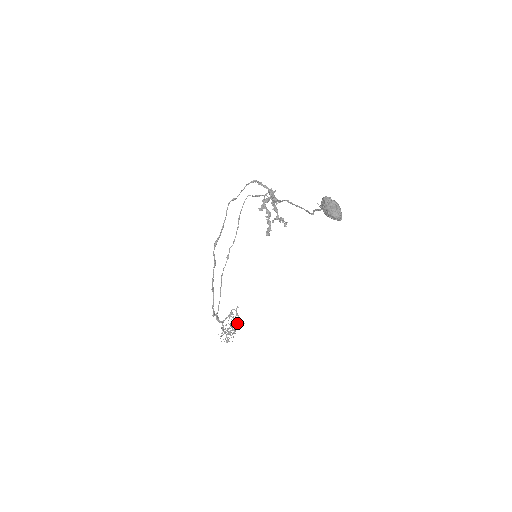
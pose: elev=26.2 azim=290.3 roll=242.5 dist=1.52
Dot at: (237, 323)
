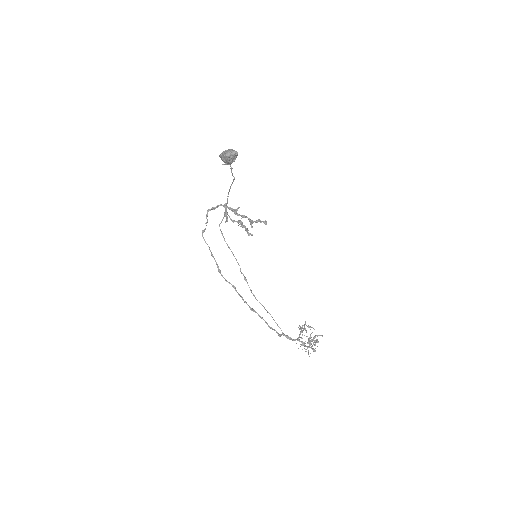
Dot at: (312, 332)
